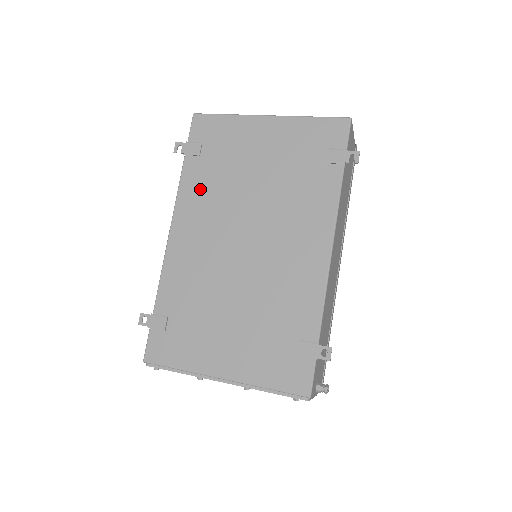
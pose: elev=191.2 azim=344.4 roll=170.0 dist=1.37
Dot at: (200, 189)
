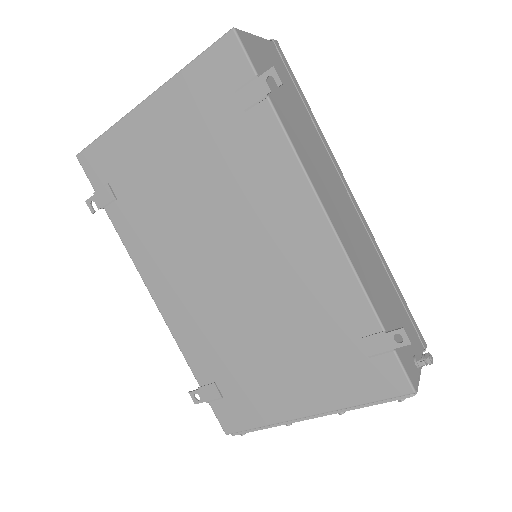
Dot at: (145, 235)
